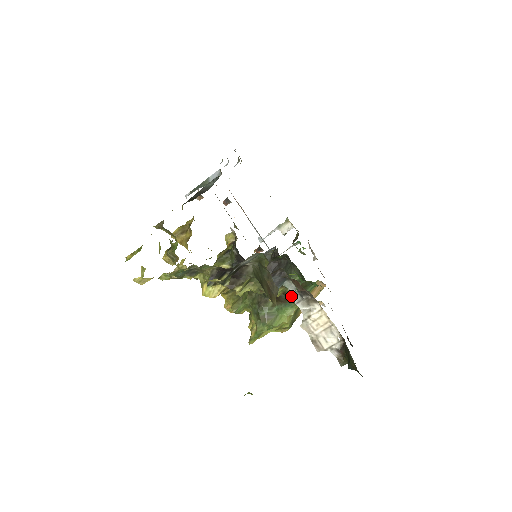
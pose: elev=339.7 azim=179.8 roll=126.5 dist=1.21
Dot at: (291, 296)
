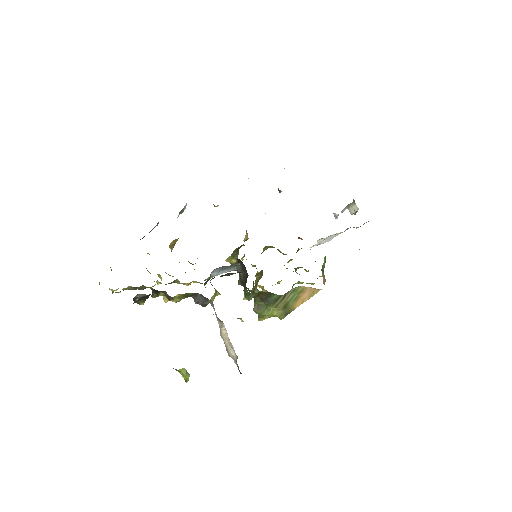
Dot at: (261, 299)
